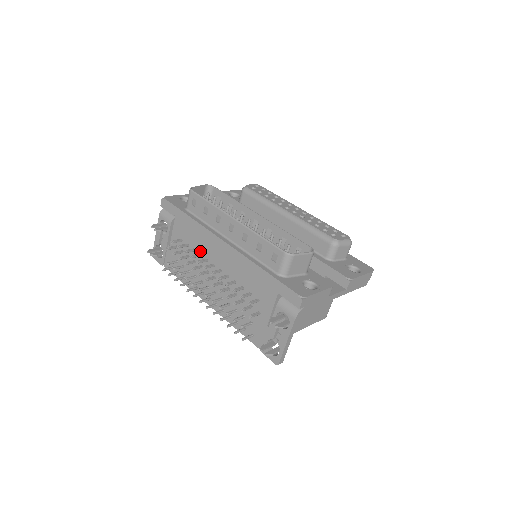
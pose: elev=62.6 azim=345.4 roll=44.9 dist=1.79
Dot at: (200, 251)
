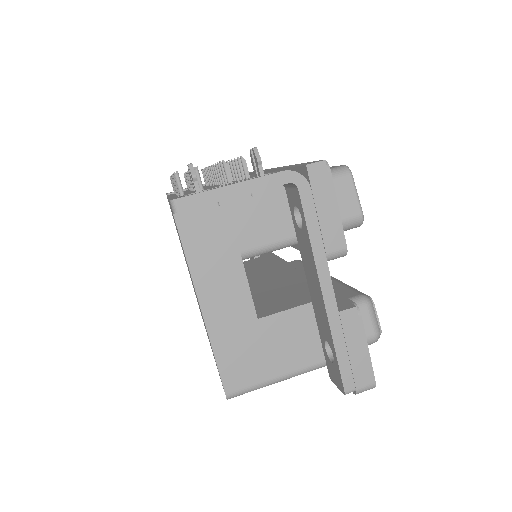
Dot at: occluded
